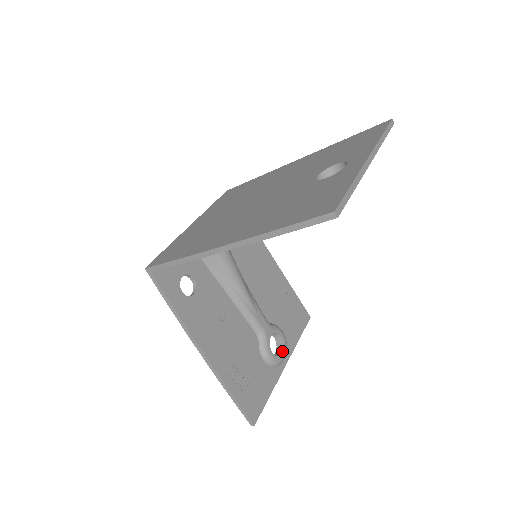
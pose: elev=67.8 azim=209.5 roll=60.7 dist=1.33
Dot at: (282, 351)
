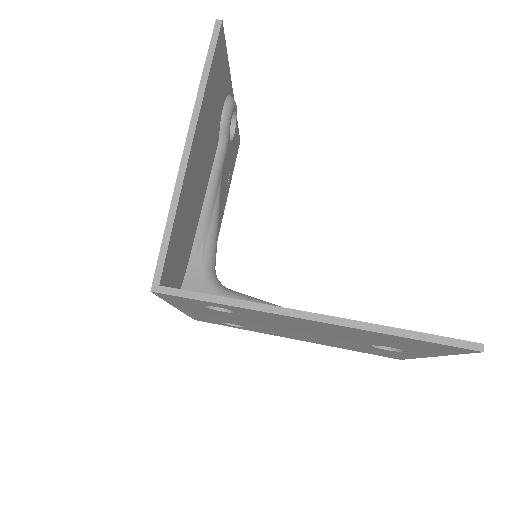
Dot at: occluded
